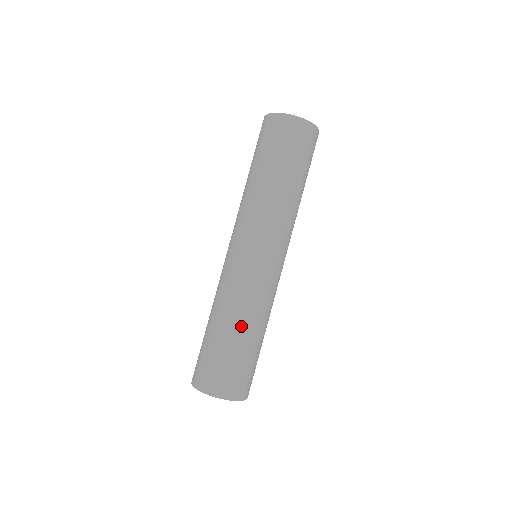
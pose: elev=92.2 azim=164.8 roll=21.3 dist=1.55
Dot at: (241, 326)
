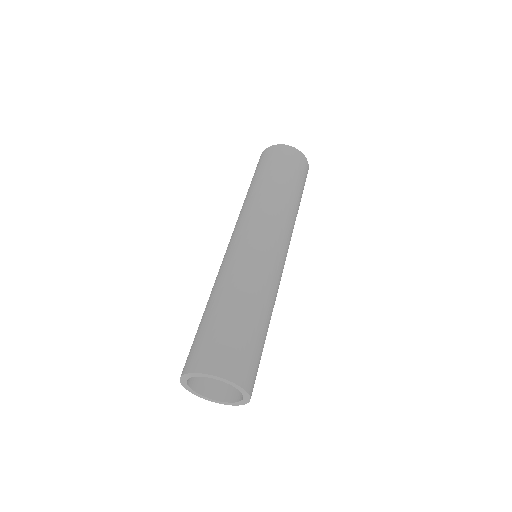
Dot at: (259, 307)
